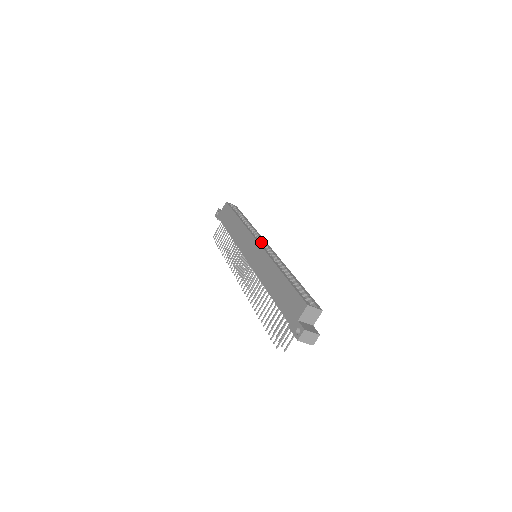
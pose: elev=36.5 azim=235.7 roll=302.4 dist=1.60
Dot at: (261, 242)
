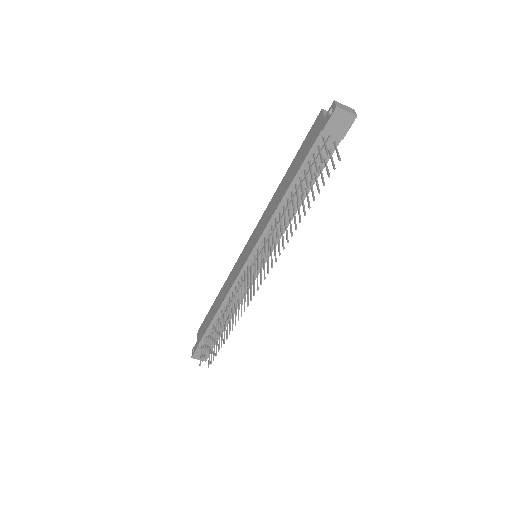
Dot at: occluded
